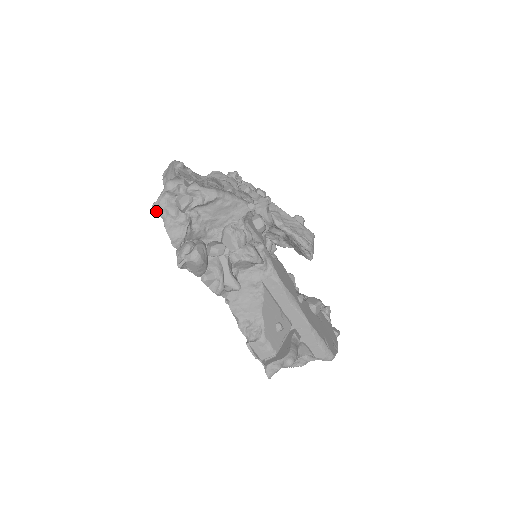
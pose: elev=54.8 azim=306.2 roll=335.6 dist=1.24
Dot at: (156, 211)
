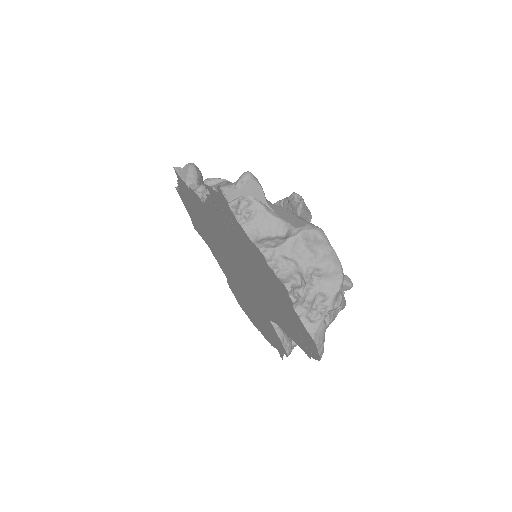
Dot at: (177, 188)
